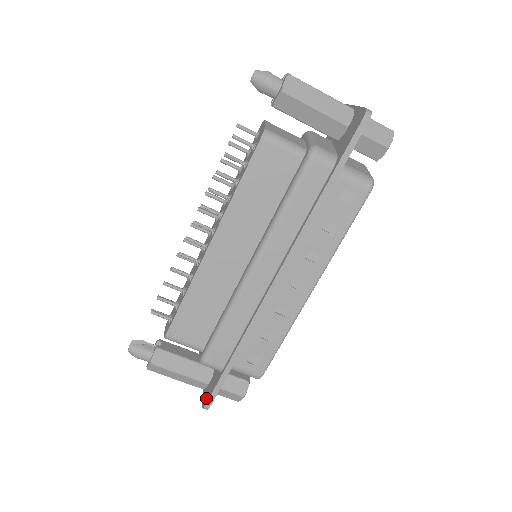
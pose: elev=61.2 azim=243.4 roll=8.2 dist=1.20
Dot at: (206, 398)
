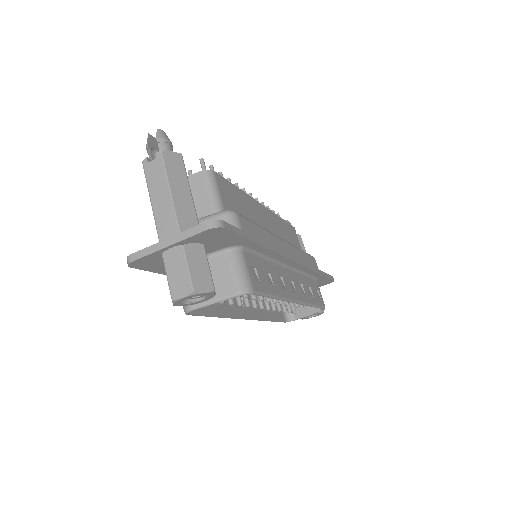
Dot at: occluded
